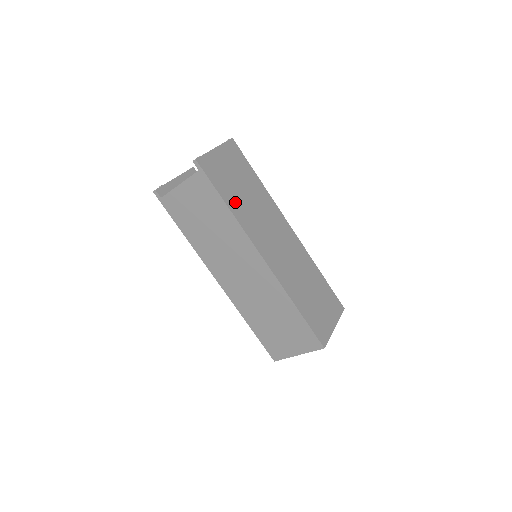
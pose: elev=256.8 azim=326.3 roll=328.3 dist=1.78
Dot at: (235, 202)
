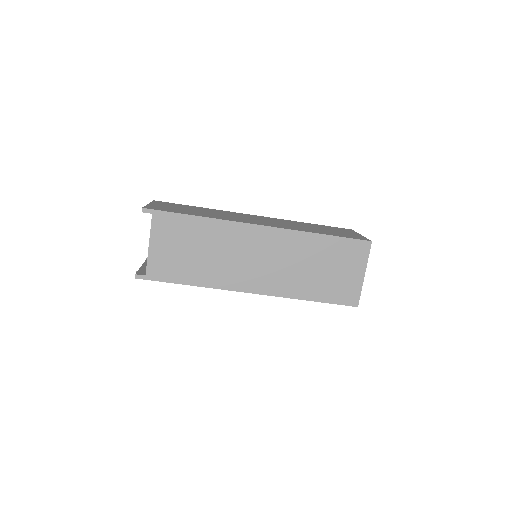
Dot at: (200, 214)
